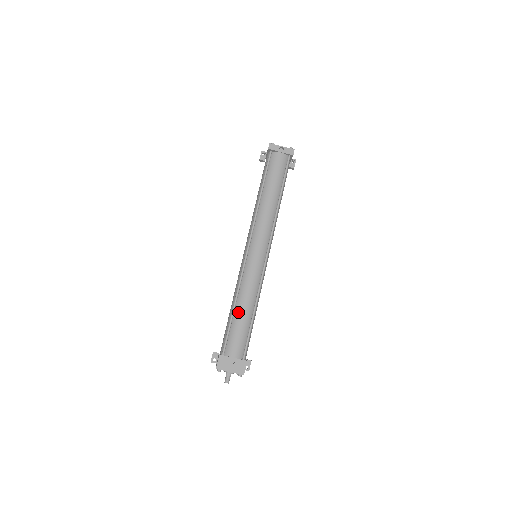
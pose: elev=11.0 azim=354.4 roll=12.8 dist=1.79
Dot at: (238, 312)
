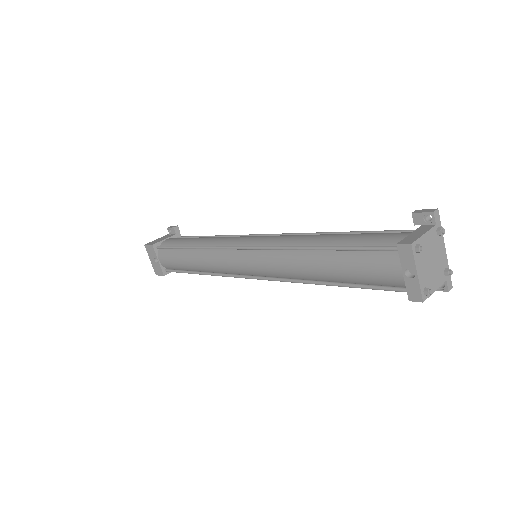
Dot at: (187, 254)
